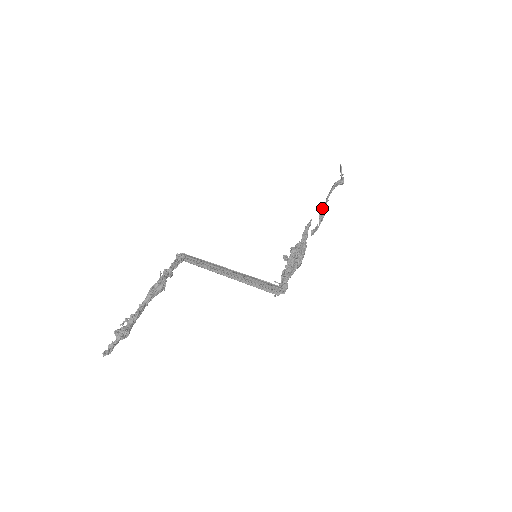
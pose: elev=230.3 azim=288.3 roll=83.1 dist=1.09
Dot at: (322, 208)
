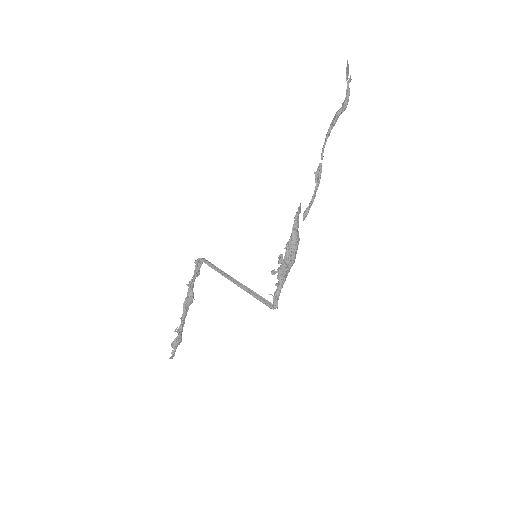
Dot at: (317, 169)
